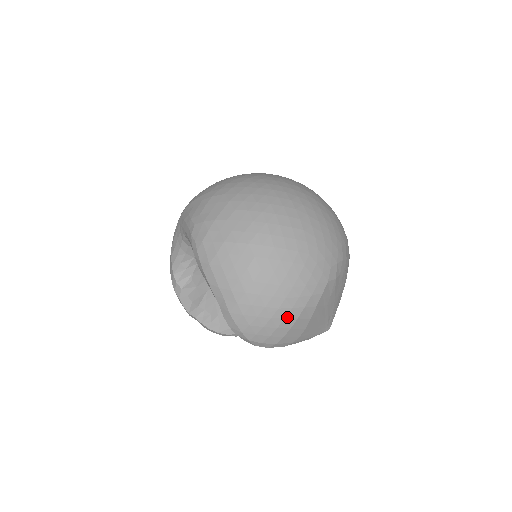
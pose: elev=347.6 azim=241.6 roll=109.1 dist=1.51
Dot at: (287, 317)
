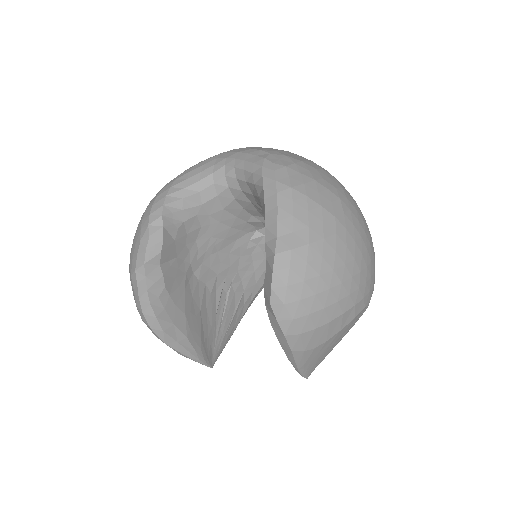
Dot at: (340, 302)
